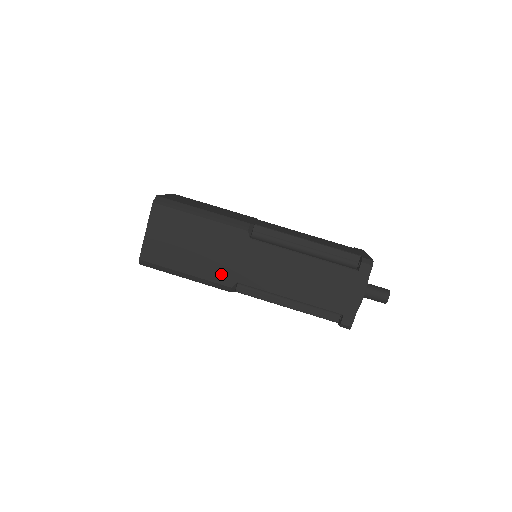
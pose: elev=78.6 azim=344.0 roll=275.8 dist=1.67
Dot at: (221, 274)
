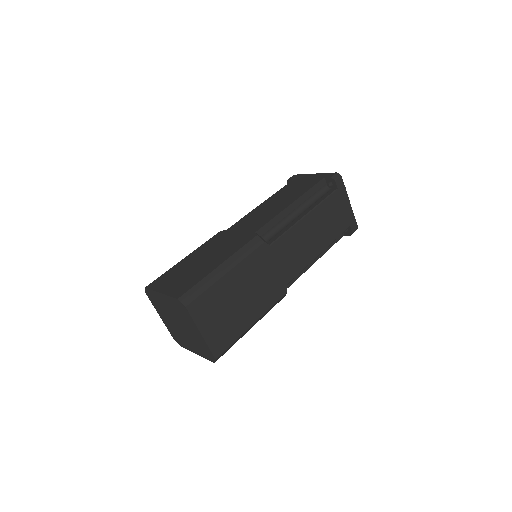
Dot at: (274, 293)
